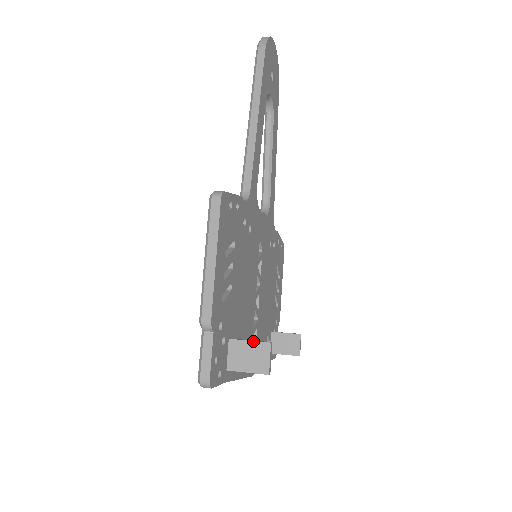
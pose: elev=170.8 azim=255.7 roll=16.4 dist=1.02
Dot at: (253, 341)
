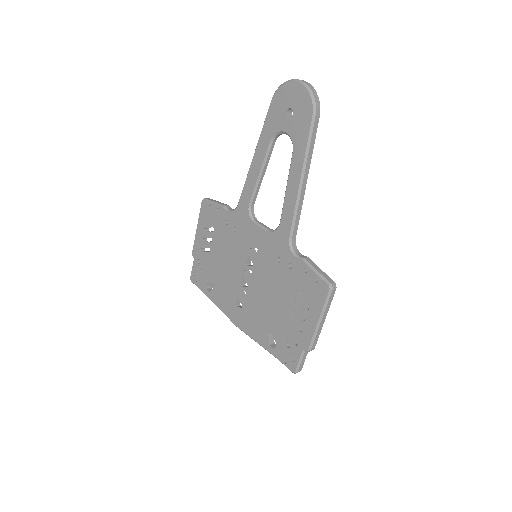
Dot at: occluded
